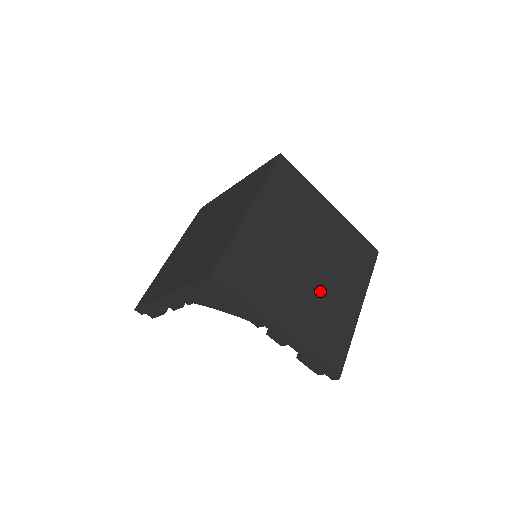
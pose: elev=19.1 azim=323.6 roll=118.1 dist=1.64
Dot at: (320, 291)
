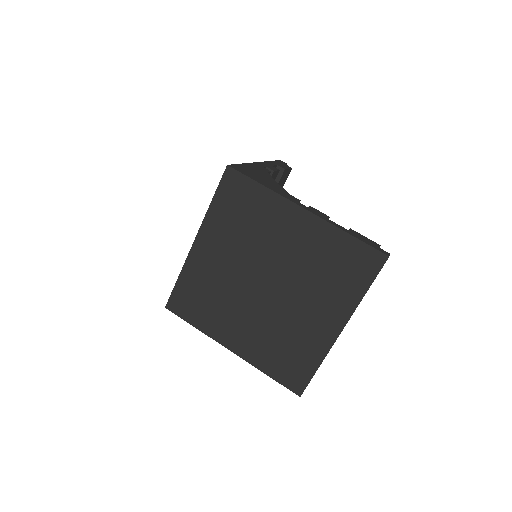
Dot at: (279, 314)
